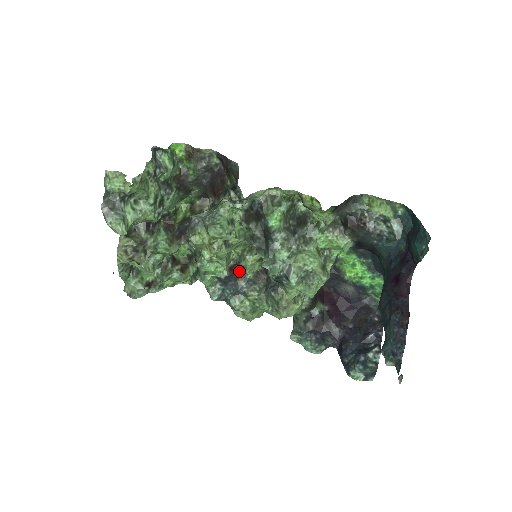
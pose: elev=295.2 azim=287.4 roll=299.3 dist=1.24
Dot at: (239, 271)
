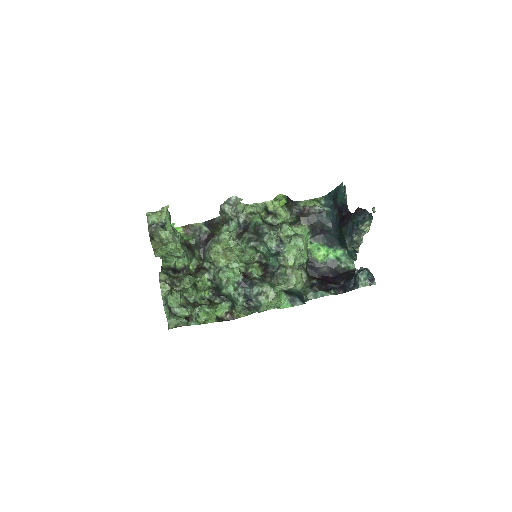
Dot at: (249, 277)
